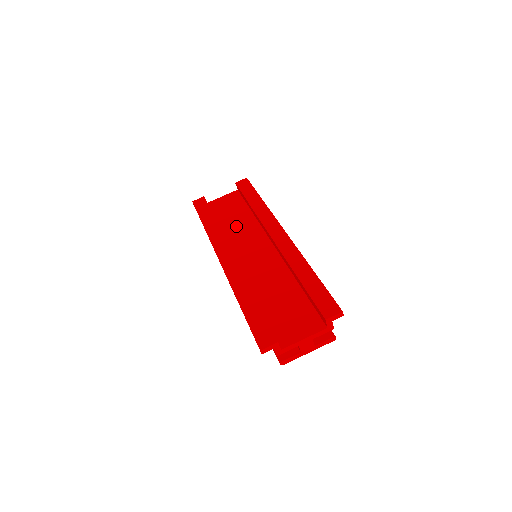
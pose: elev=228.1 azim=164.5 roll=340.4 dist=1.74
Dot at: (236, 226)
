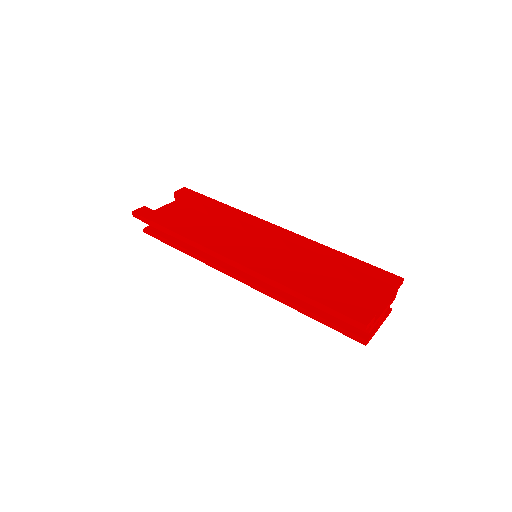
Dot at: (209, 232)
